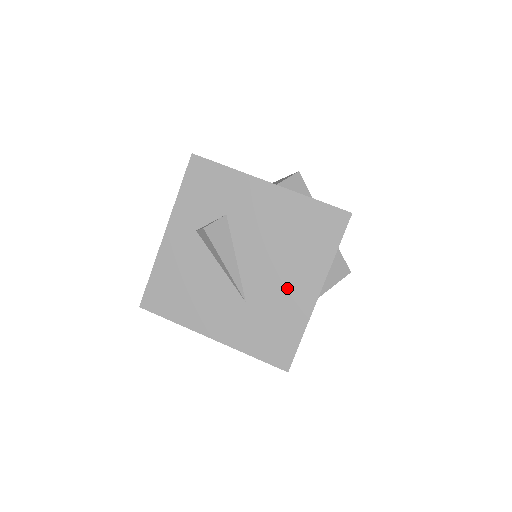
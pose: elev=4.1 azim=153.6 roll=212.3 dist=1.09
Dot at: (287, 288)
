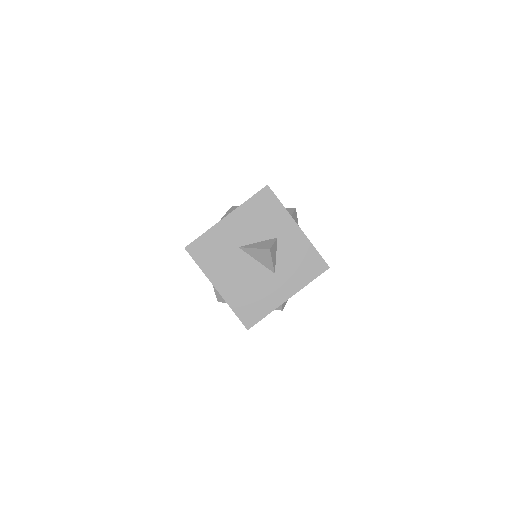
Dot at: occluded
